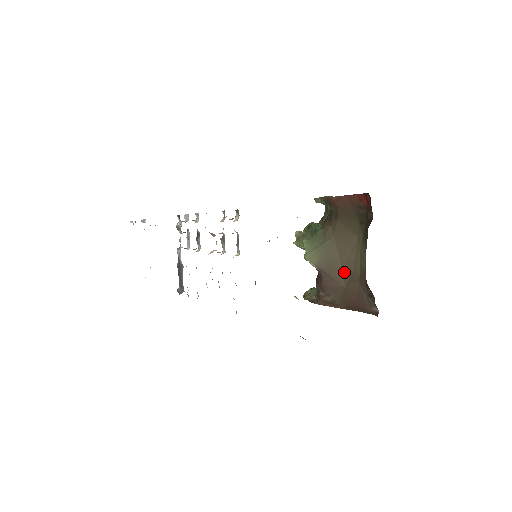
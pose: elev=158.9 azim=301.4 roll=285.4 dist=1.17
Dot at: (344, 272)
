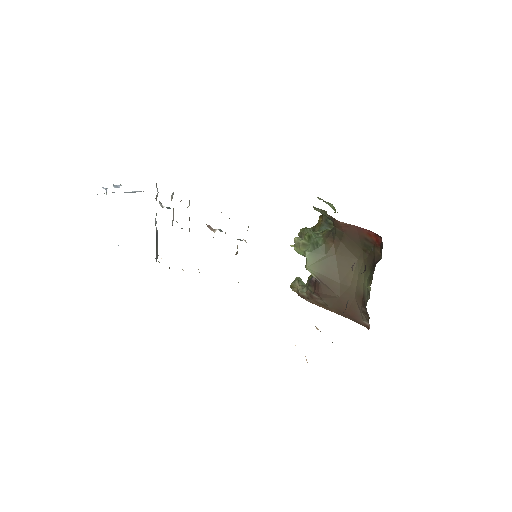
Dot at: (341, 286)
